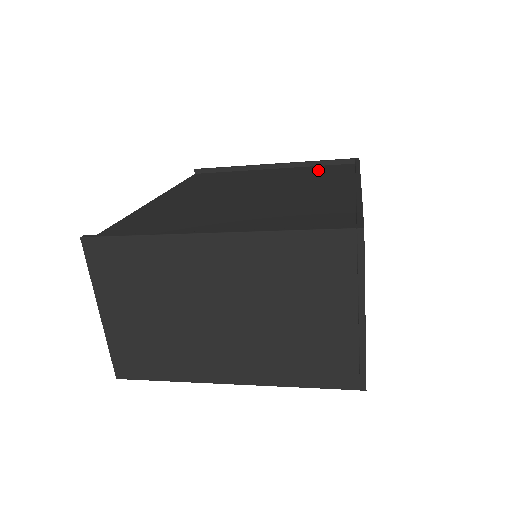
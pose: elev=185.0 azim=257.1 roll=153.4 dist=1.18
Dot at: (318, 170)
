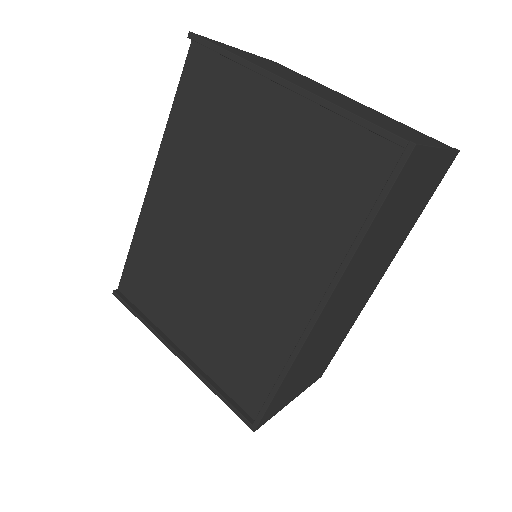
Dot at: (333, 161)
